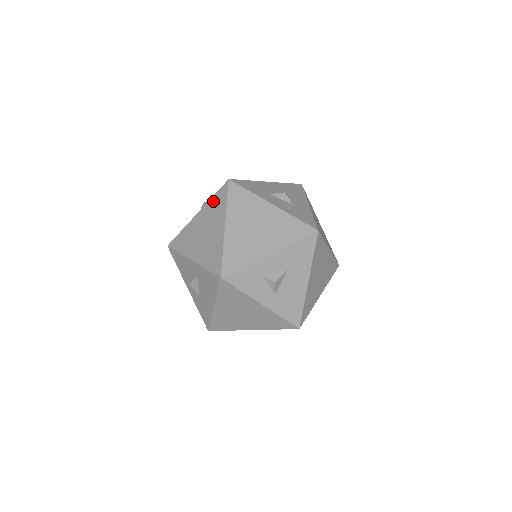
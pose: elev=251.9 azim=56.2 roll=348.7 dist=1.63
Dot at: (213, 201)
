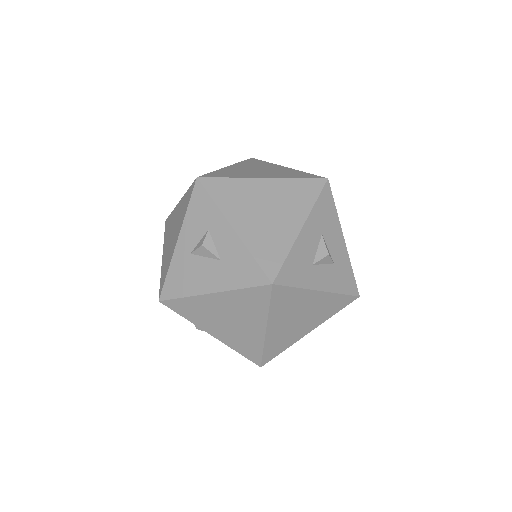
Dot at: (243, 295)
